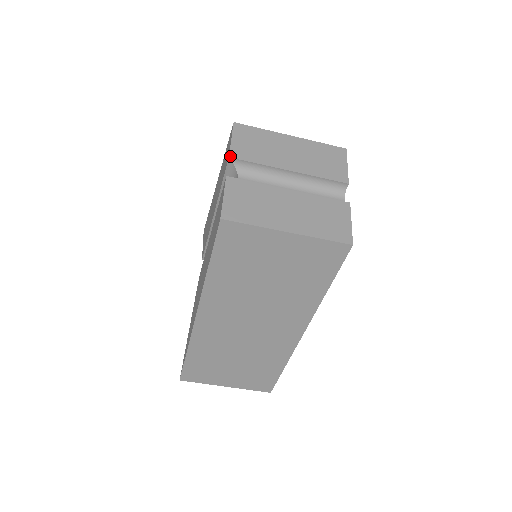
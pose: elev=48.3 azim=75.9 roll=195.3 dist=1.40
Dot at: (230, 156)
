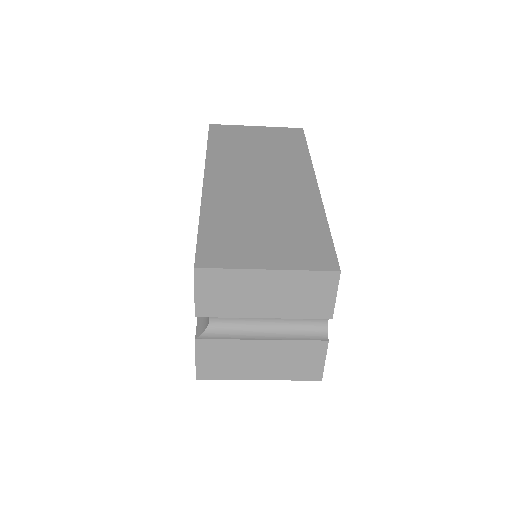
Dot at: (196, 316)
